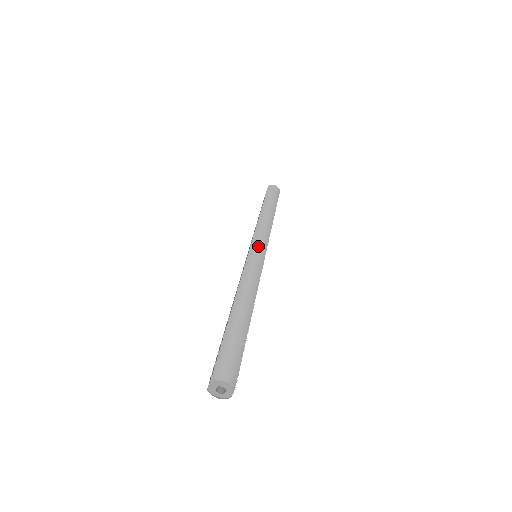
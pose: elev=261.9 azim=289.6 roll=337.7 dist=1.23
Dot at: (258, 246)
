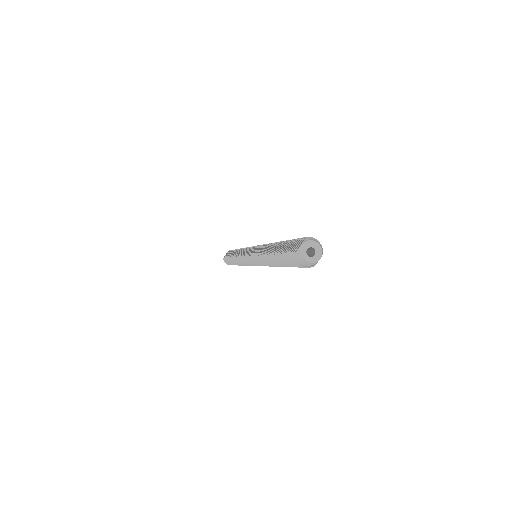
Dot at: occluded
